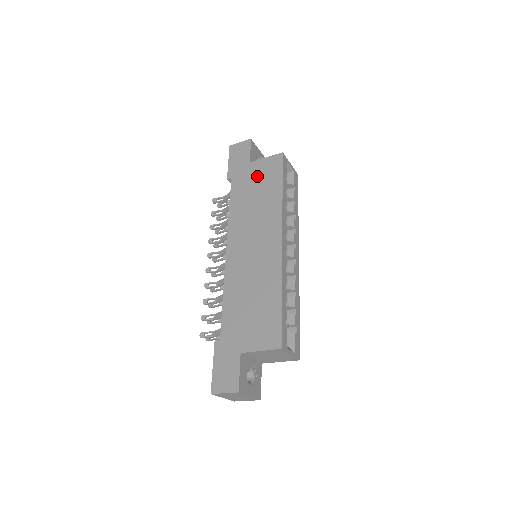
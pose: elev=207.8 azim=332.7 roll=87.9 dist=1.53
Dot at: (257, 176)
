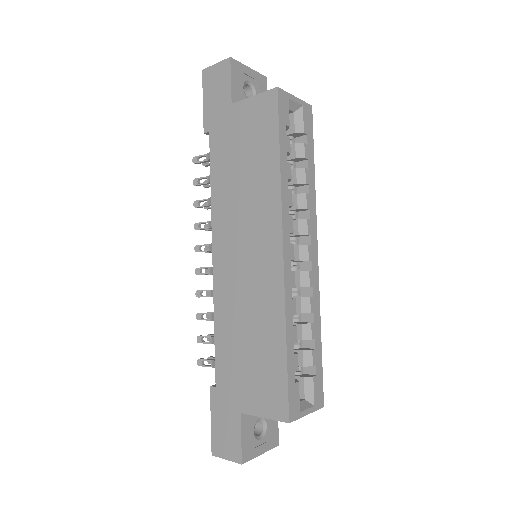
Dot at: (243, 131)
